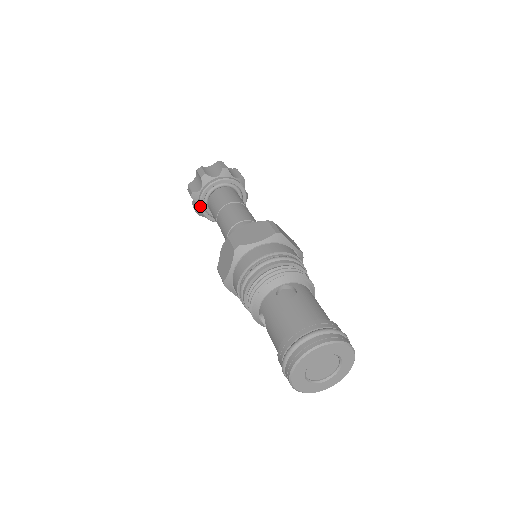
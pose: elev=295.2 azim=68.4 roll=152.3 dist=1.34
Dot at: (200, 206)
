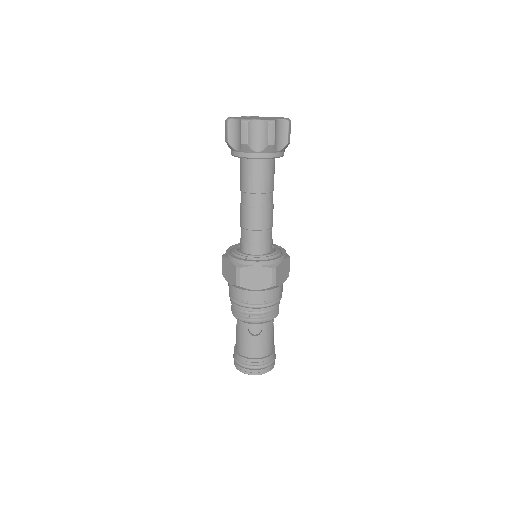
Dot at: occluded
